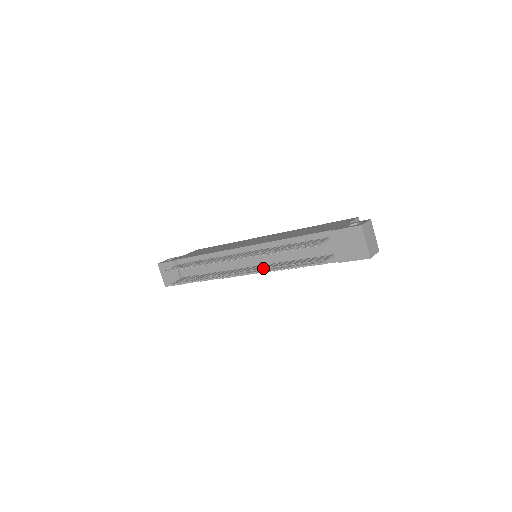
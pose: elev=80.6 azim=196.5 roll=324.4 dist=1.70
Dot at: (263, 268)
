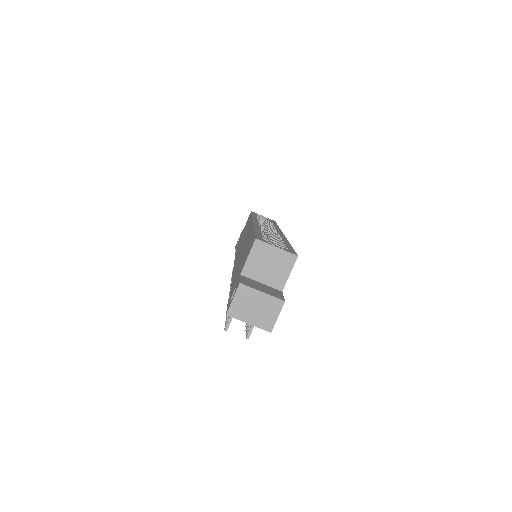
Dot at: occluded
